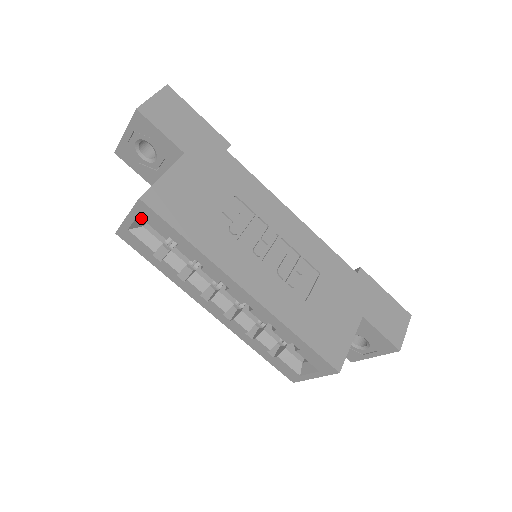
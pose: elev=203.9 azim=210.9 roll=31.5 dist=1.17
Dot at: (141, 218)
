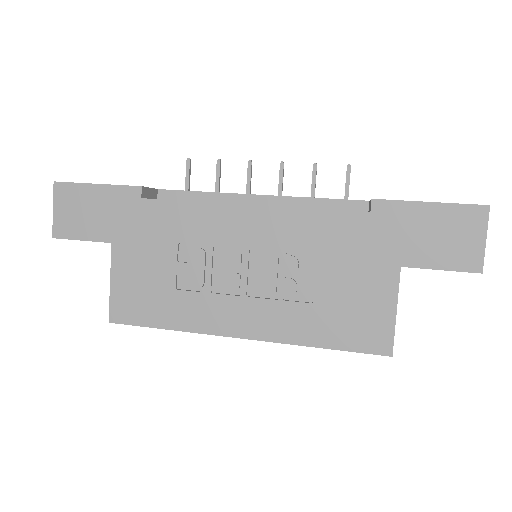
Dot at: occluded
